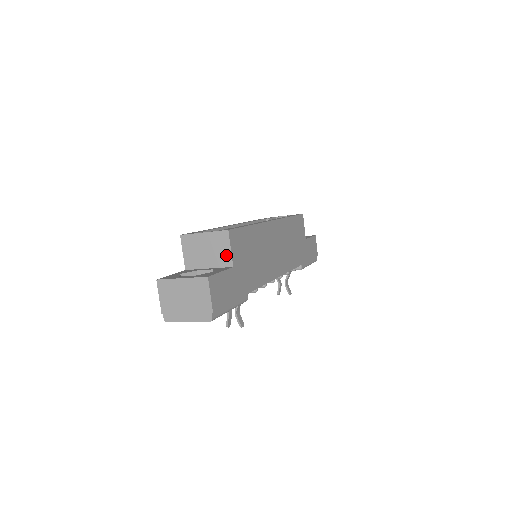
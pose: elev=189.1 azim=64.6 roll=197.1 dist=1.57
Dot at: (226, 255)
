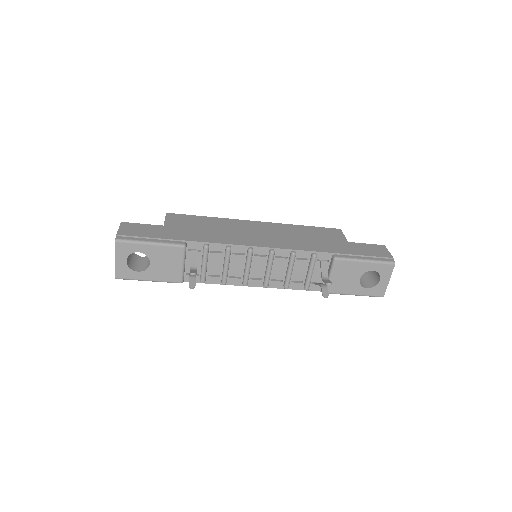
Dot at: occluded
